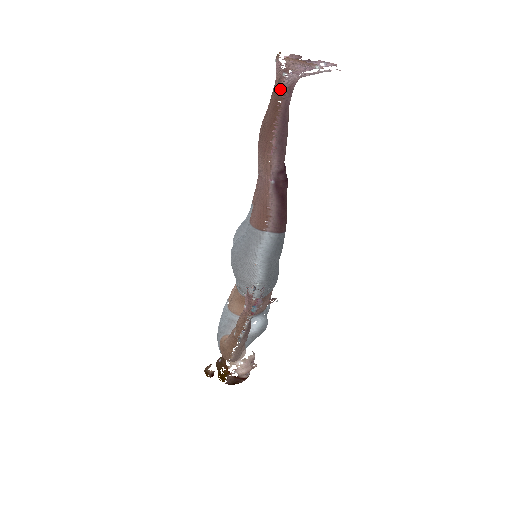
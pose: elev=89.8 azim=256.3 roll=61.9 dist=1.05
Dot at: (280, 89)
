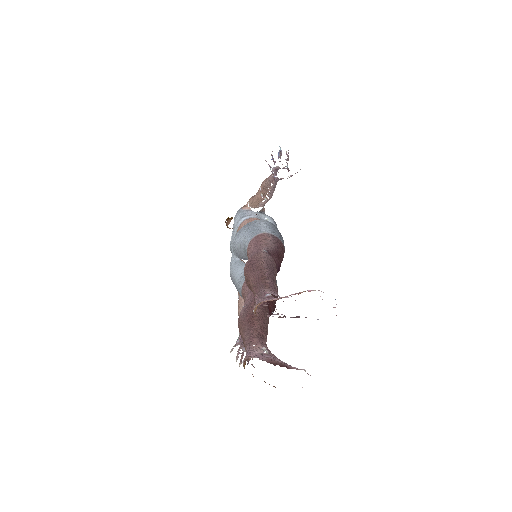
Dot at: occluded
